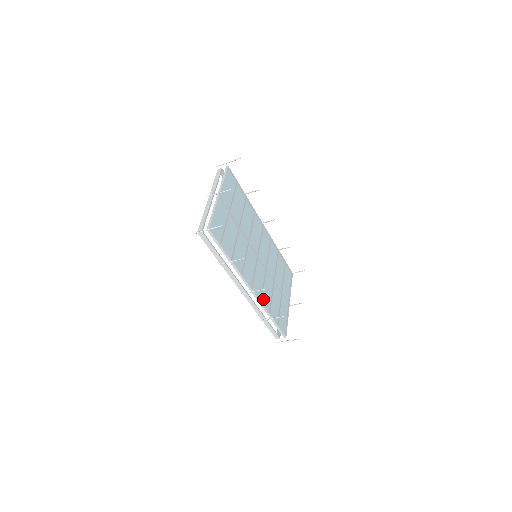
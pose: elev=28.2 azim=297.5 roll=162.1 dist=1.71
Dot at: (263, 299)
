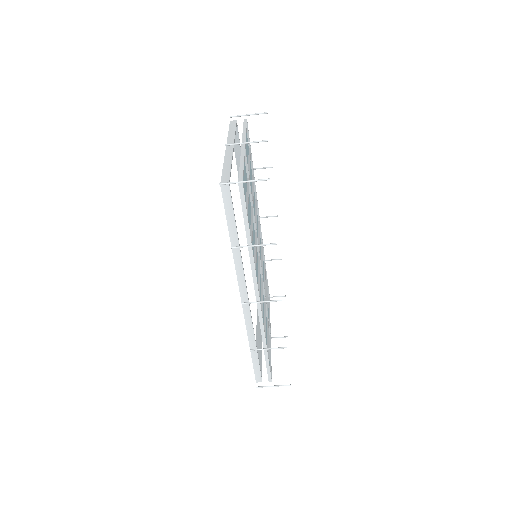
Dot at: occluded
